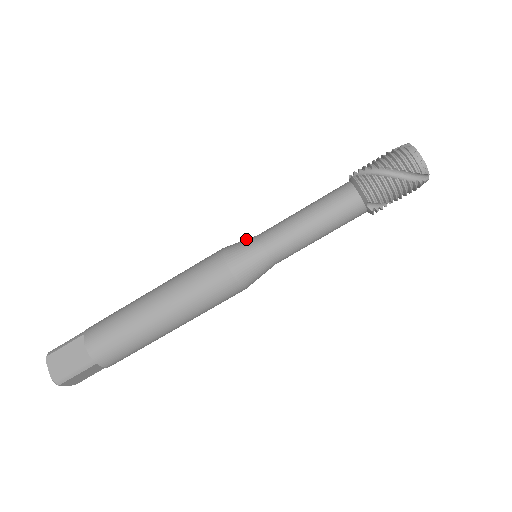
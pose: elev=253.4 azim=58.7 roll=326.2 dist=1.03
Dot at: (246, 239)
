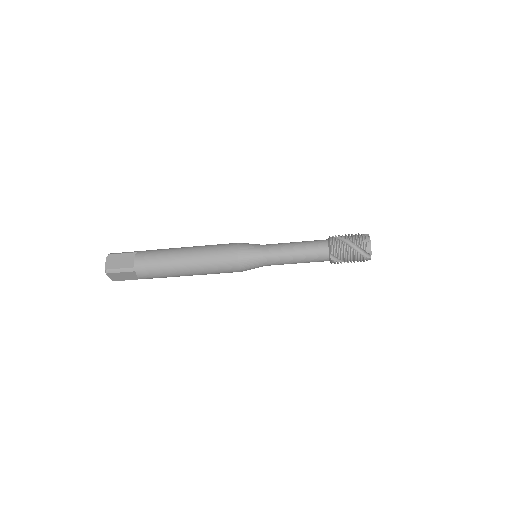
Dot at: (255, 244)
